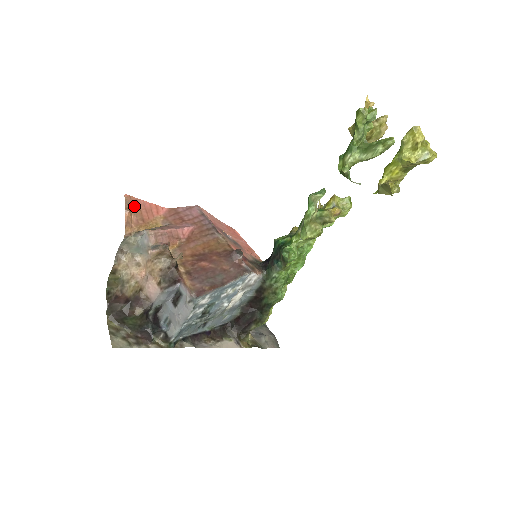
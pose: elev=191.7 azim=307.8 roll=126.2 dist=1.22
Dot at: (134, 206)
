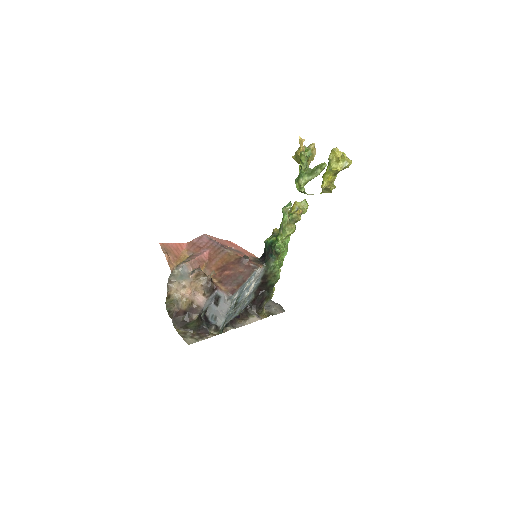
Dot at: (168, 249)
